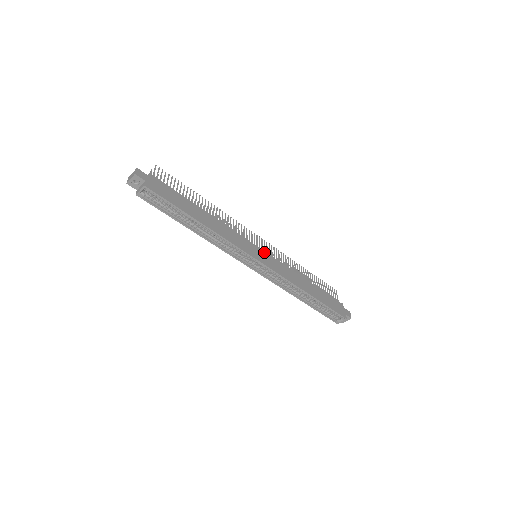
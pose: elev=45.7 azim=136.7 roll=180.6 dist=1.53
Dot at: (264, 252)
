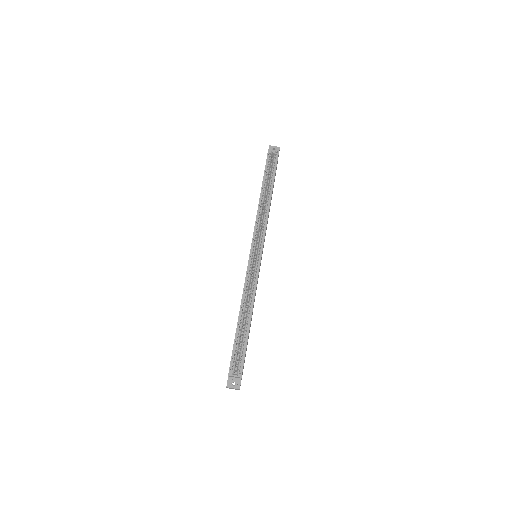
Dot at: occluded
